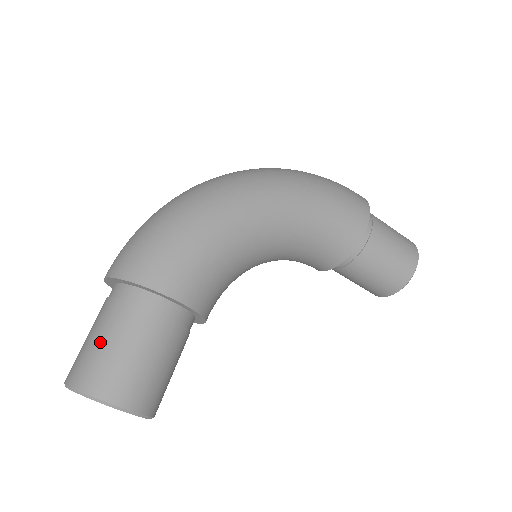
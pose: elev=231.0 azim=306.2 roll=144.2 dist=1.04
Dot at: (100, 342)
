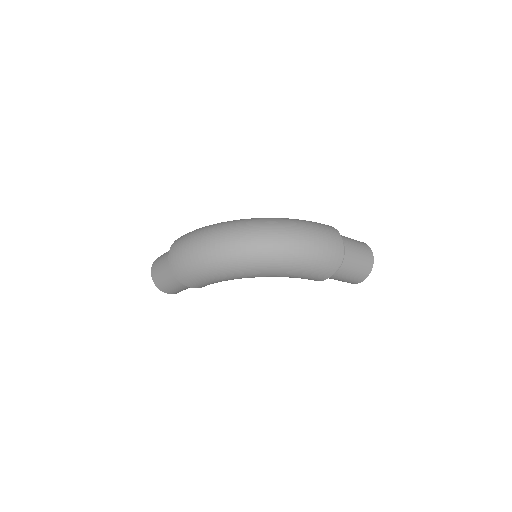
Dot at: (163, 278)
